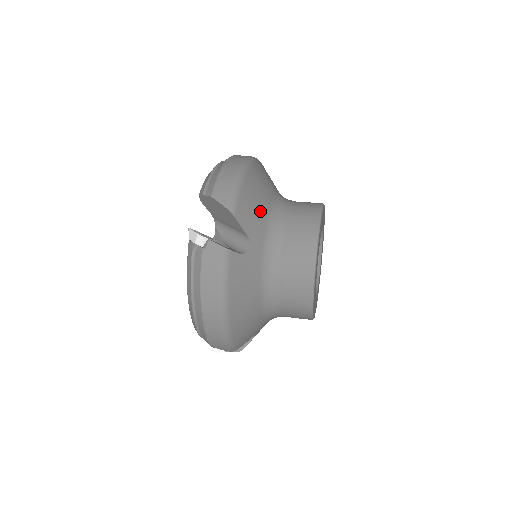
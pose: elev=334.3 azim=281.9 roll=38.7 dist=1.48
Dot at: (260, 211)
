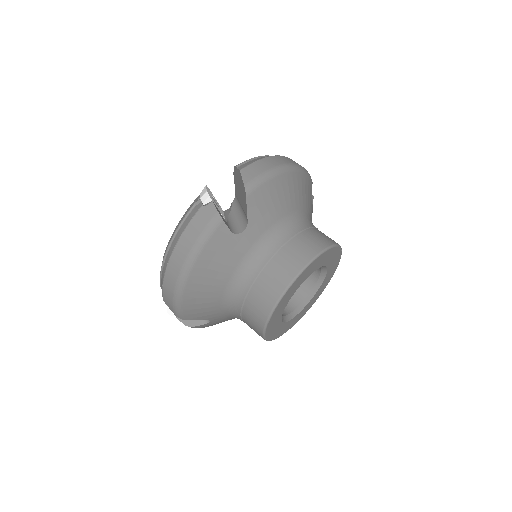
Dot at: (210, 305)
